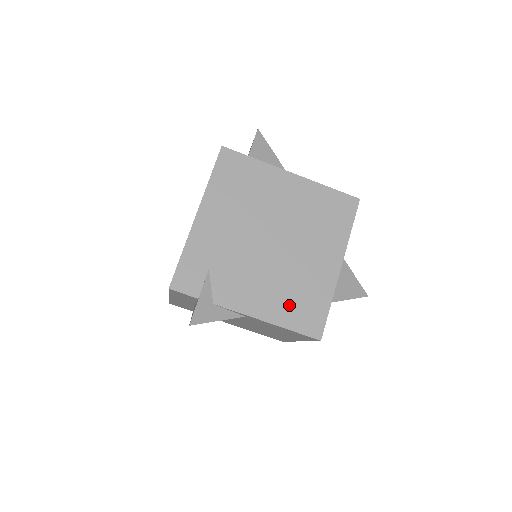
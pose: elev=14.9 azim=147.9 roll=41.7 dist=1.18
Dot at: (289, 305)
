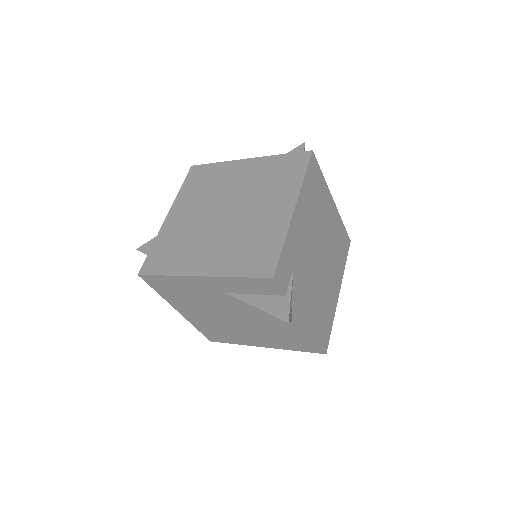
Dot at: (320, 318)
